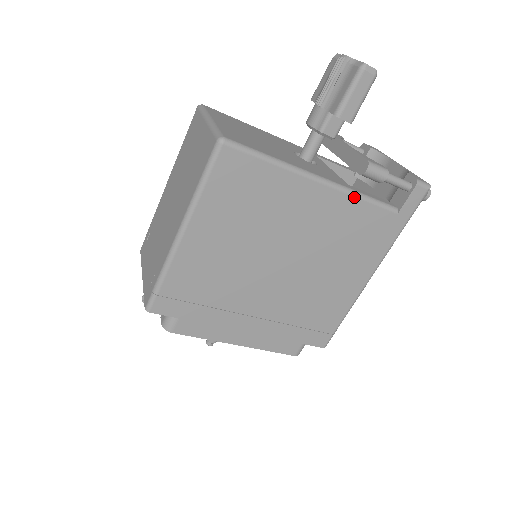
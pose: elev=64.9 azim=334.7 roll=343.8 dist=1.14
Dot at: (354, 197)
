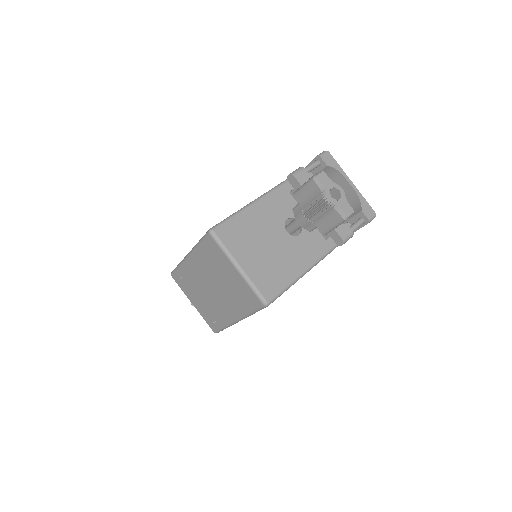
Dot at: occluded
